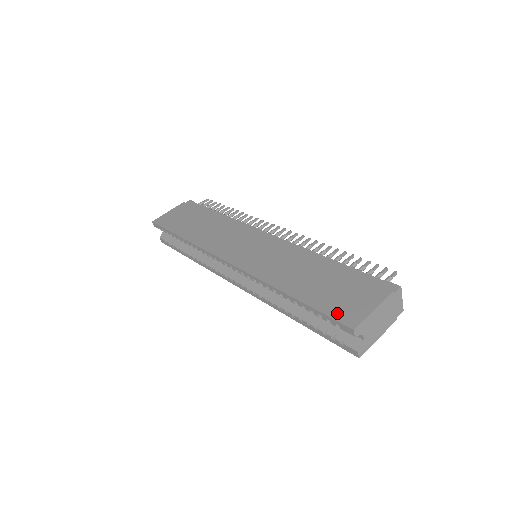
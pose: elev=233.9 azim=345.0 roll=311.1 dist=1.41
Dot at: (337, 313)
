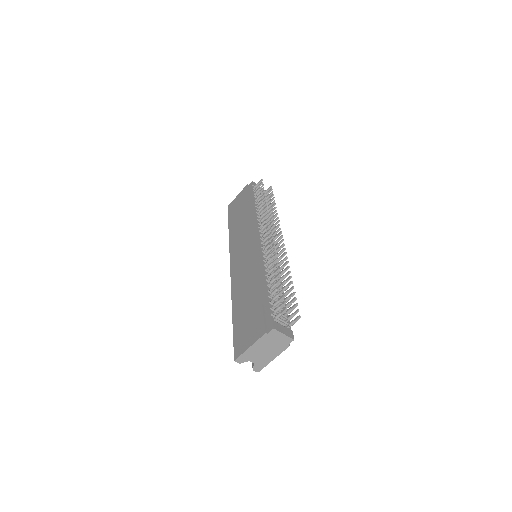
Dot at: (237, 342)
